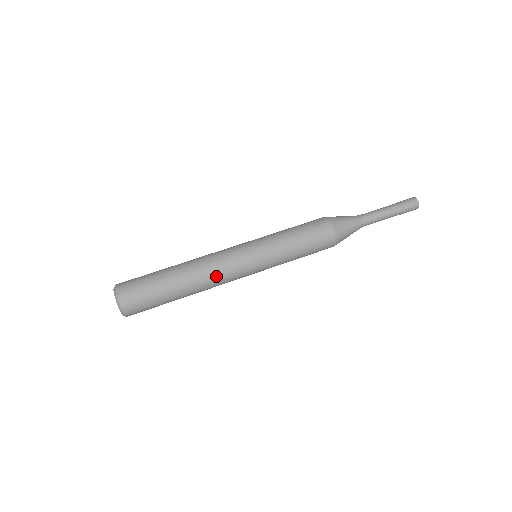
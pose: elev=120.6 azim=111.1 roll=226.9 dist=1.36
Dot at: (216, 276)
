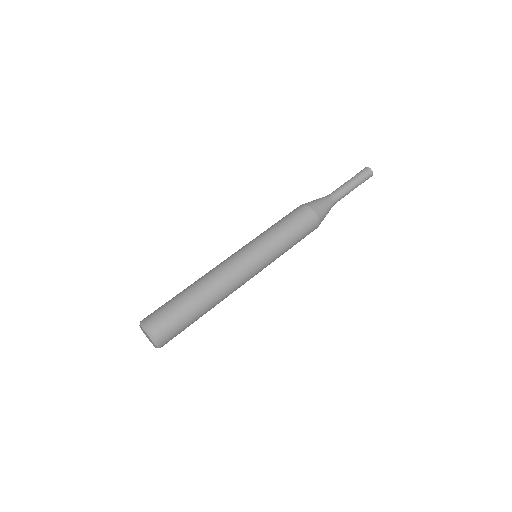
Dot at: (230, 283)
